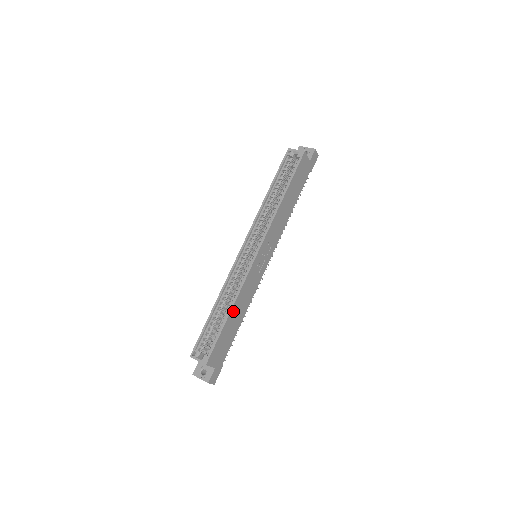
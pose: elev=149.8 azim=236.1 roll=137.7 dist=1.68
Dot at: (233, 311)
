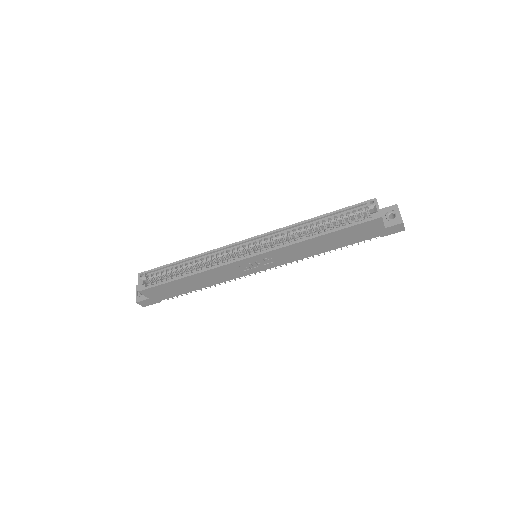
Dot at: (192, 277)
